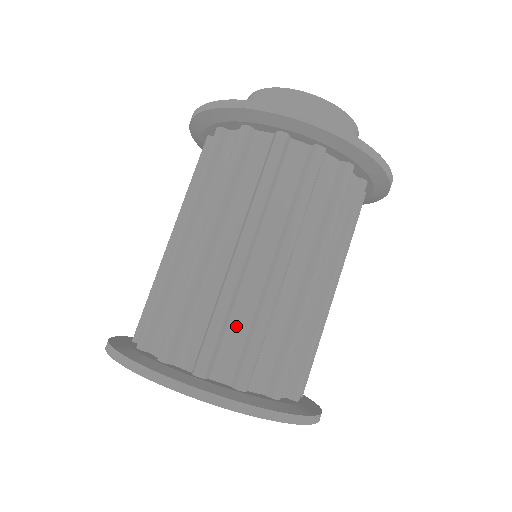
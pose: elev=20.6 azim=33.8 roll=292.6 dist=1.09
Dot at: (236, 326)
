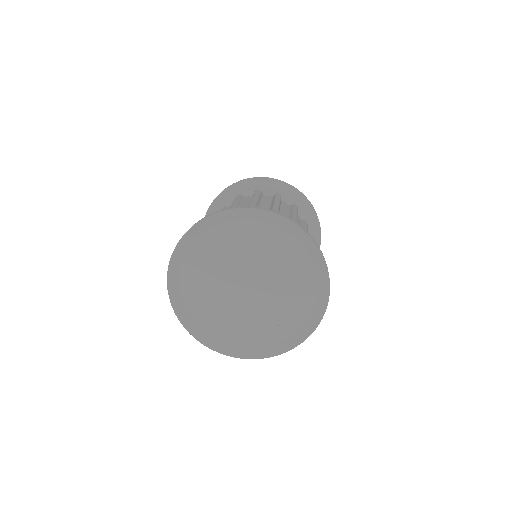
Dot at: occluded
